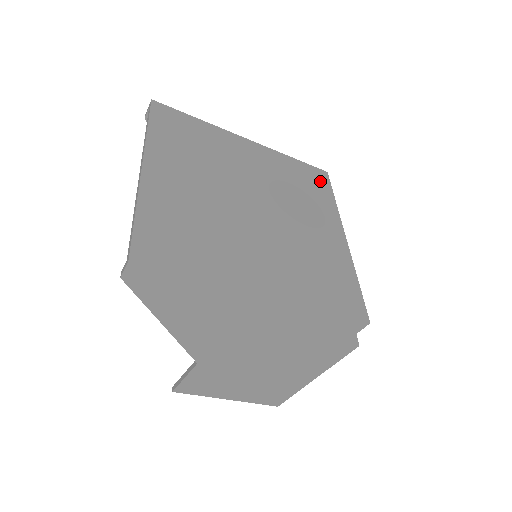
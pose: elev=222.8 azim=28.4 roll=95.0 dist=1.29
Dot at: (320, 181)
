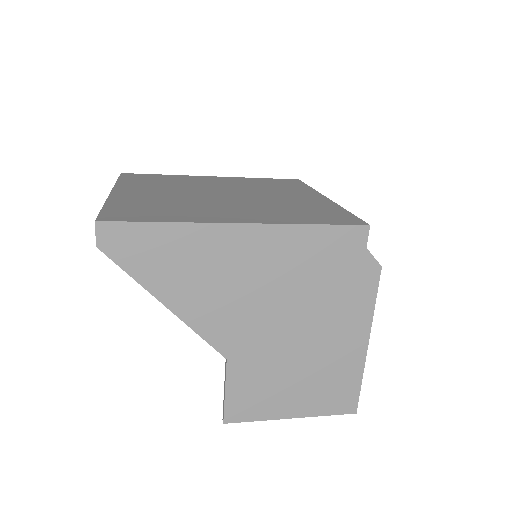
Dot at: (292, 183)
